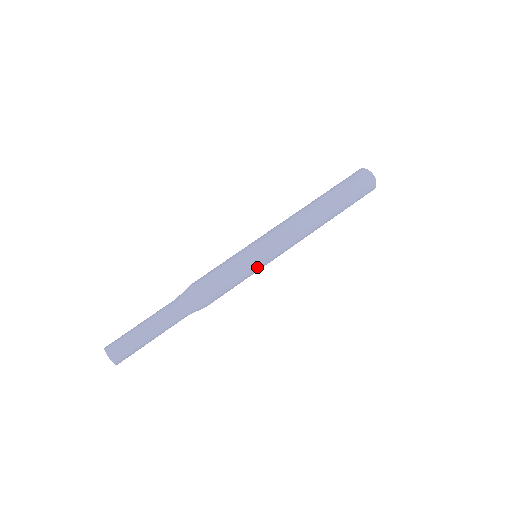
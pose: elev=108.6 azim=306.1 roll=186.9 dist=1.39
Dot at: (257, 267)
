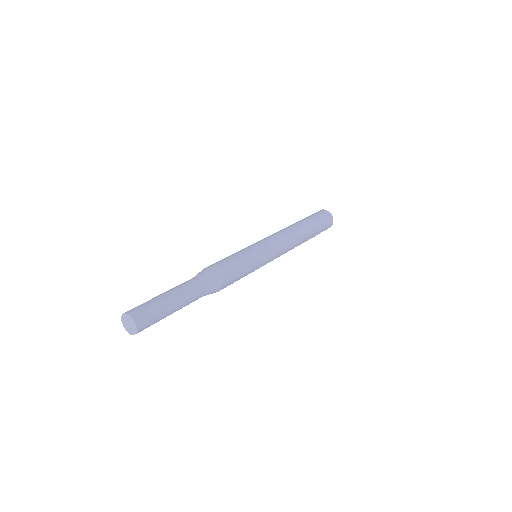
Dot at: (261, 264)
